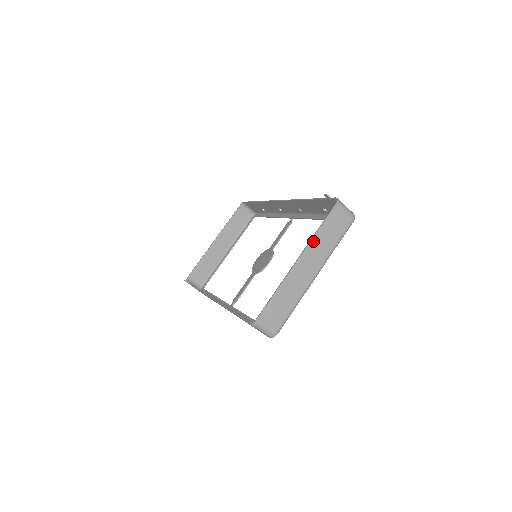
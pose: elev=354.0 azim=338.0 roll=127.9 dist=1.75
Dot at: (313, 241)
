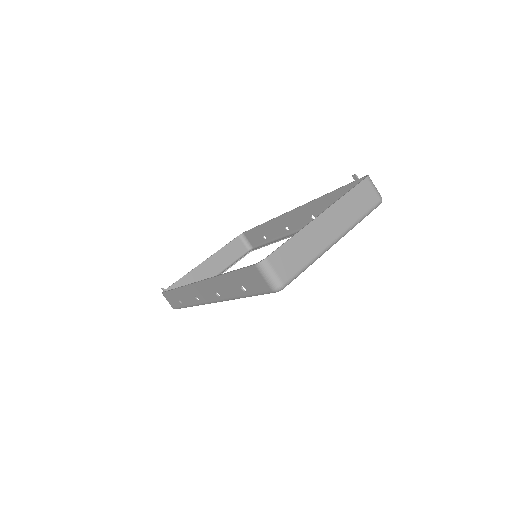
Dot at: (339, 202)
